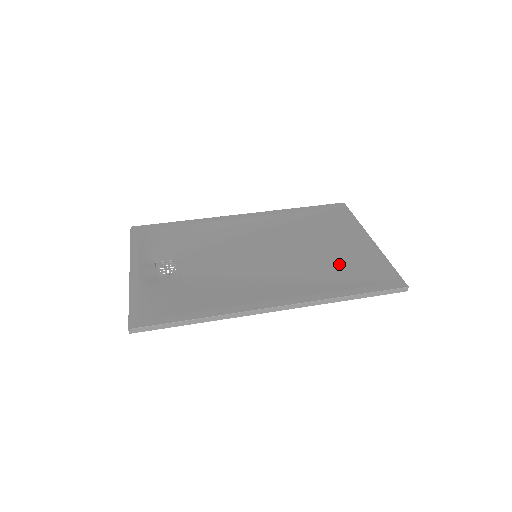
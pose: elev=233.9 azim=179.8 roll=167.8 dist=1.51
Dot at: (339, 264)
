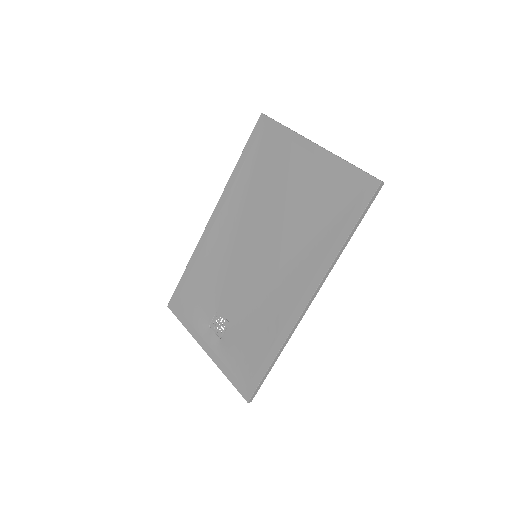
Dot at: (314, 207)
